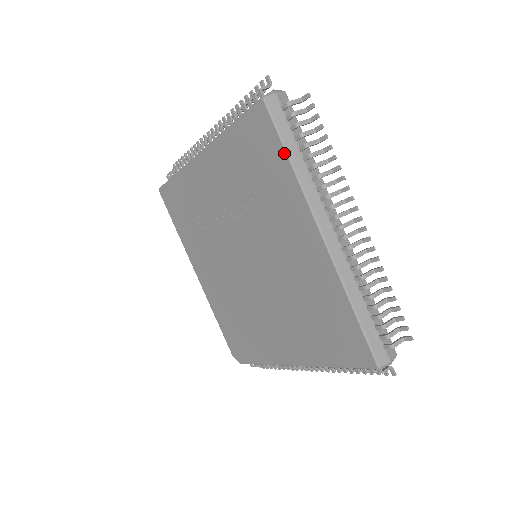
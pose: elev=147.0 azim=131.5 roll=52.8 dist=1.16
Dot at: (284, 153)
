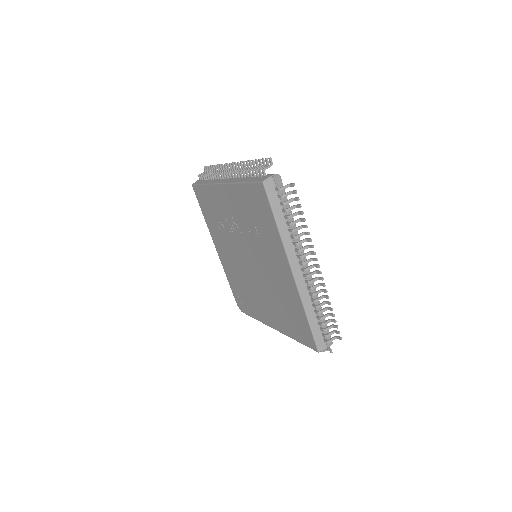
Dot at: (274, 219)
